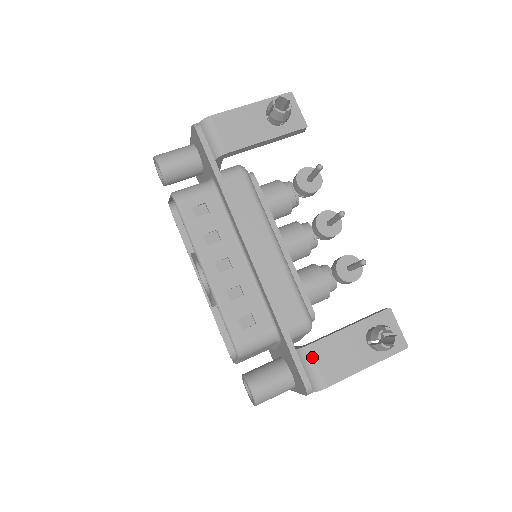
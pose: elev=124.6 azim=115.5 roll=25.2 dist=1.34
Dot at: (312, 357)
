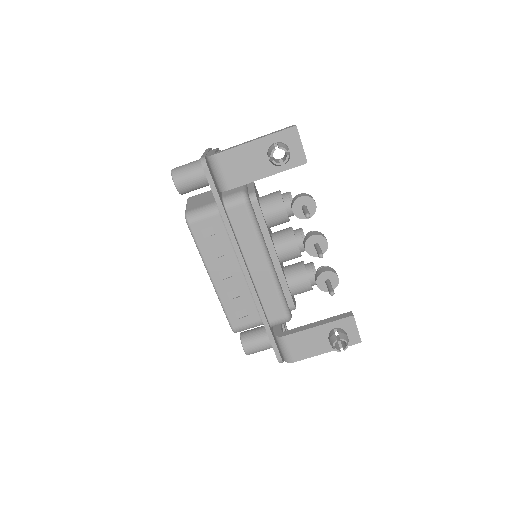
Dot at: (285, 344)
